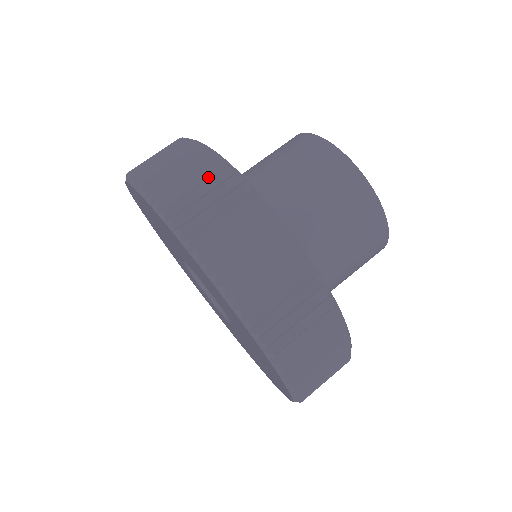
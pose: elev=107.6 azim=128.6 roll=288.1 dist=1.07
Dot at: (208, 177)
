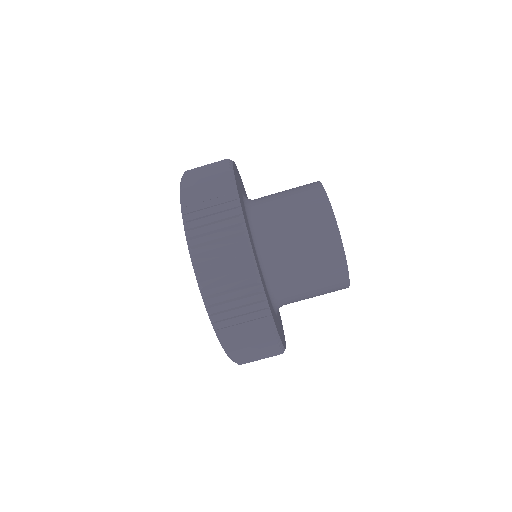
Dot at: (234, 252)
